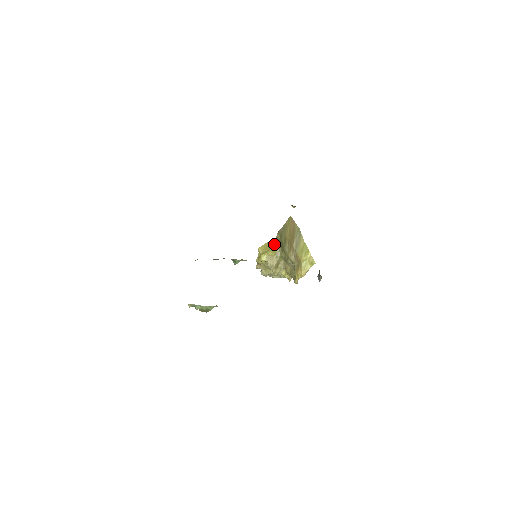
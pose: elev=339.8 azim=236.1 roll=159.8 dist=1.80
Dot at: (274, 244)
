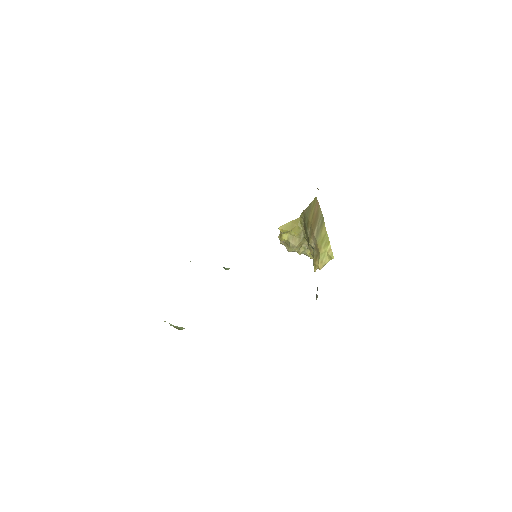
Dot at: (298, 223)
